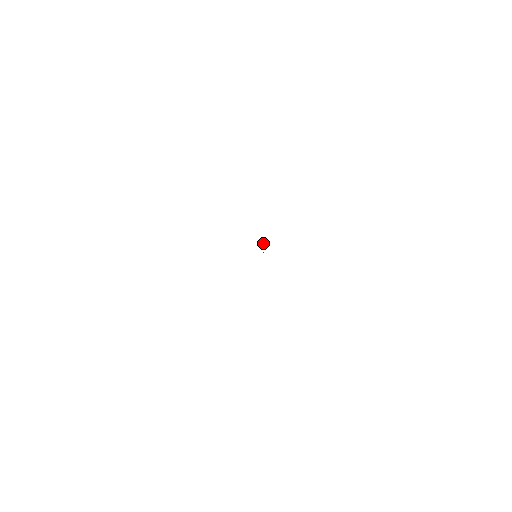
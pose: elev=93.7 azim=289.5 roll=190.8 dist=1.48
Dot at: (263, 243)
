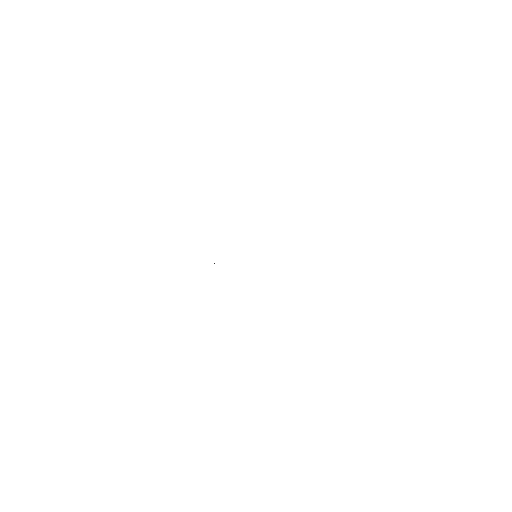
Dot at: occluded
